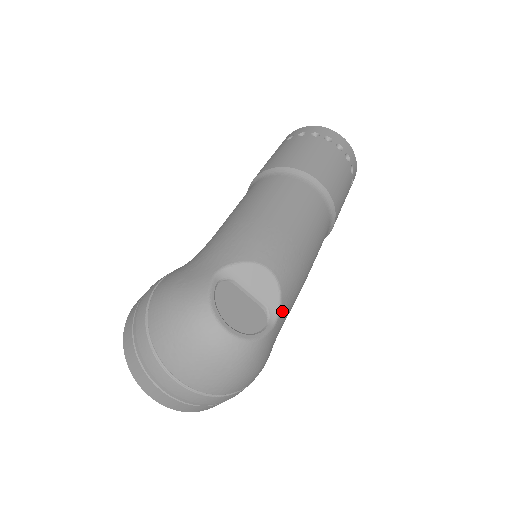
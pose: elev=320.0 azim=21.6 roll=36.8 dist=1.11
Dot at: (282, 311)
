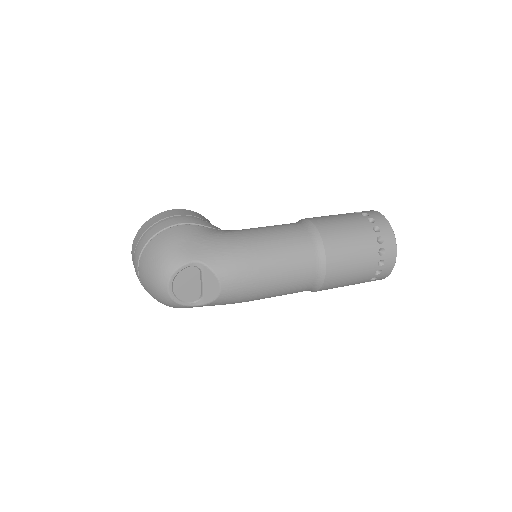
Dot at: (209, 305)
